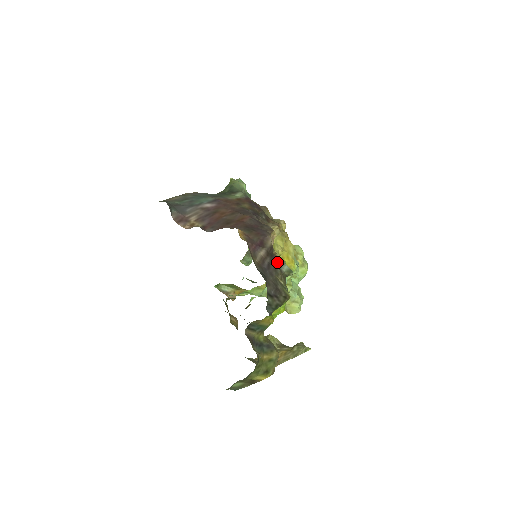
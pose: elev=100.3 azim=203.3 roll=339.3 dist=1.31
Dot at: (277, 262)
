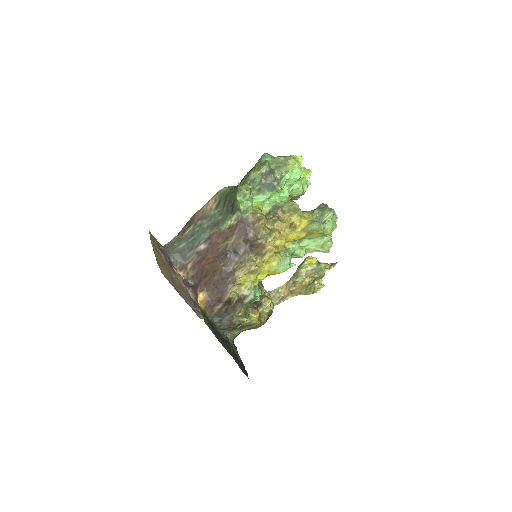
Dot at: (237, 302)
